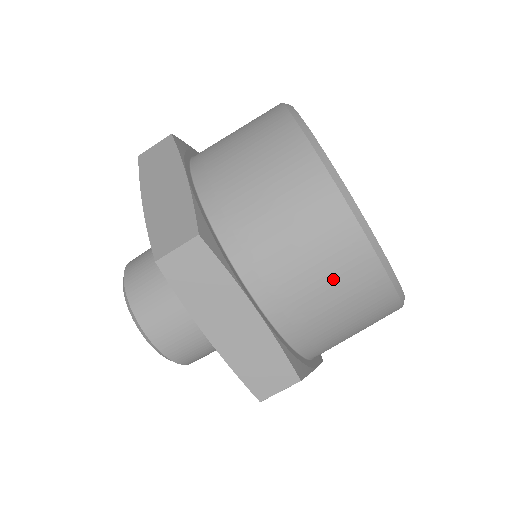
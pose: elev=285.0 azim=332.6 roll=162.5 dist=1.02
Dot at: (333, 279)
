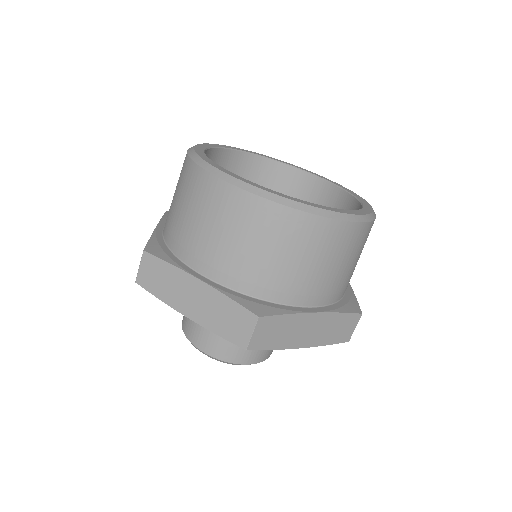
Dot at: (341, 256)
